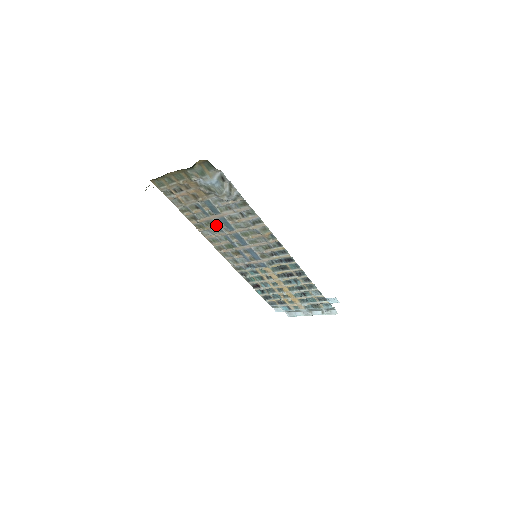
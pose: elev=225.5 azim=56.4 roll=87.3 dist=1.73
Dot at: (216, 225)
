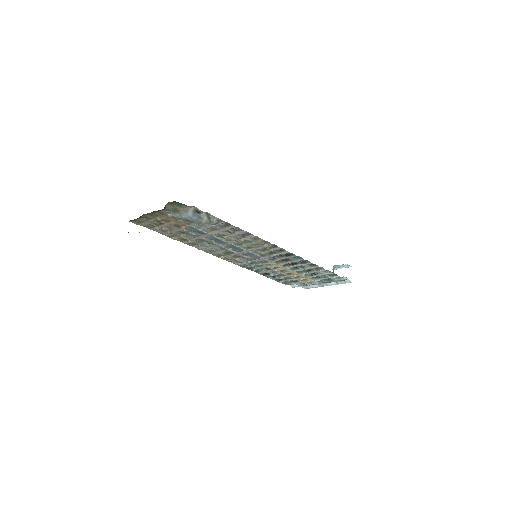
Dot at: (207, 242)
